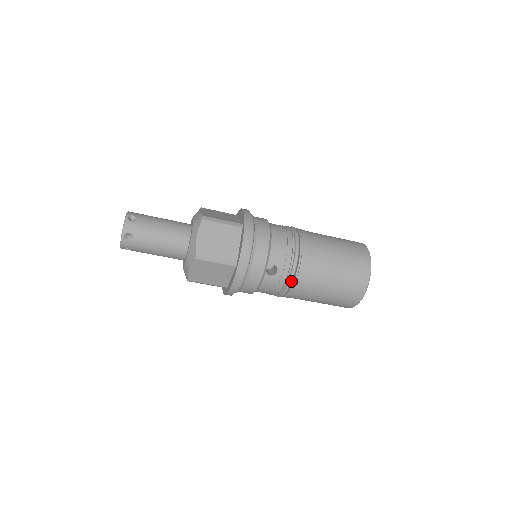
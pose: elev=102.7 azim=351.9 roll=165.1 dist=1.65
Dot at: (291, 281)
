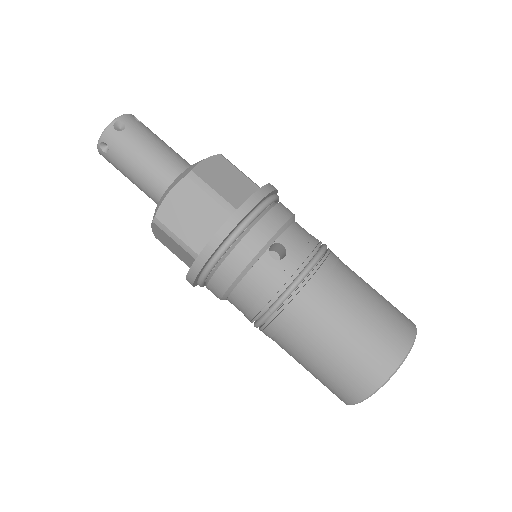
Dot at: (297, 282)
